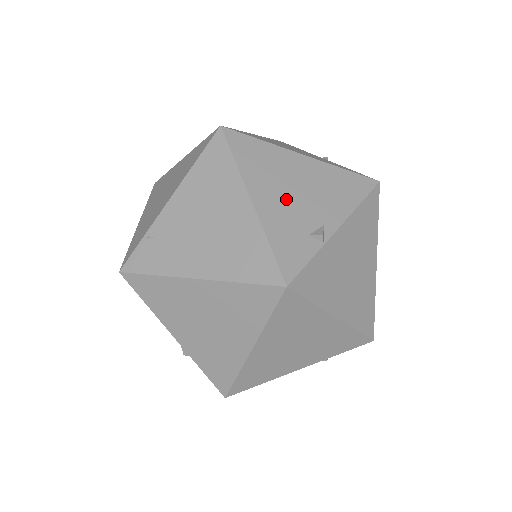
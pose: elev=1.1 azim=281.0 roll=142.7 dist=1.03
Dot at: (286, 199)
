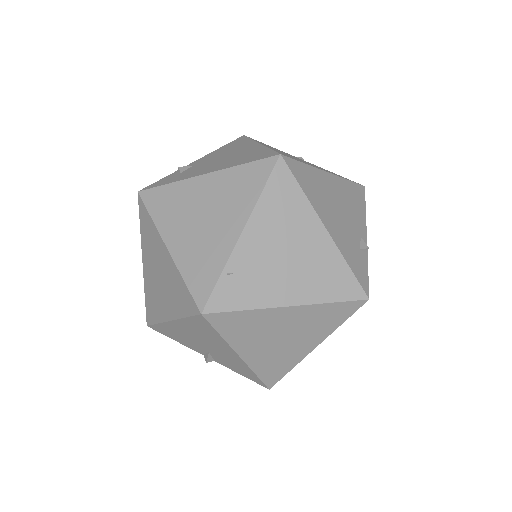
Dot at: (339, 220)
